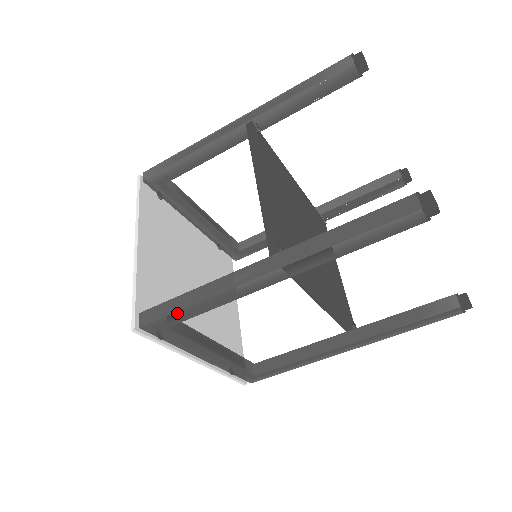
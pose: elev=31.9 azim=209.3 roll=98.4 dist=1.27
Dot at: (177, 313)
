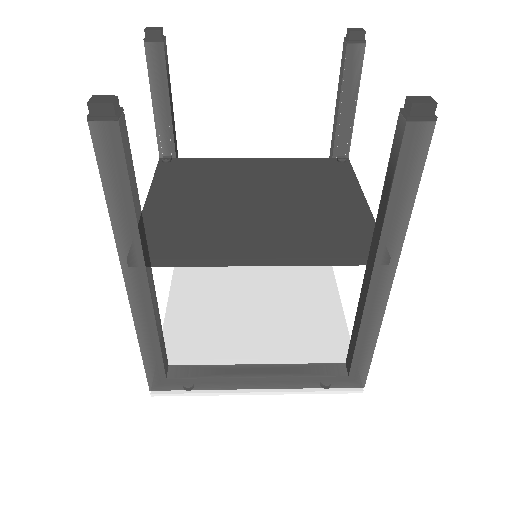
Dot at: (146, 362)
